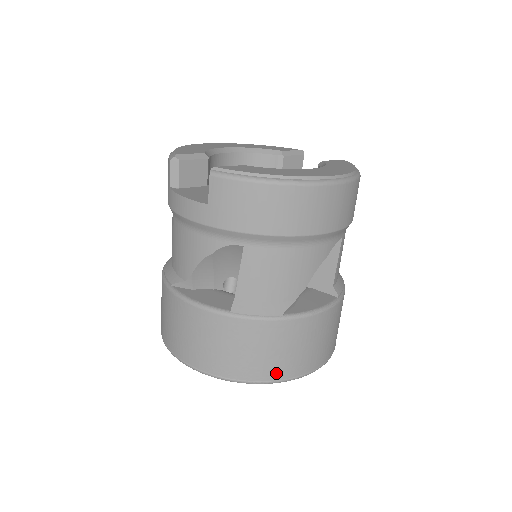
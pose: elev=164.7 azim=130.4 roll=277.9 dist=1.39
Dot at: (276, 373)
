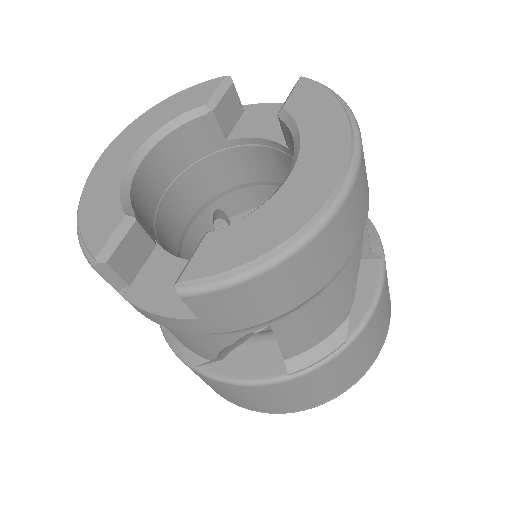
Dot at: (358, 375)
